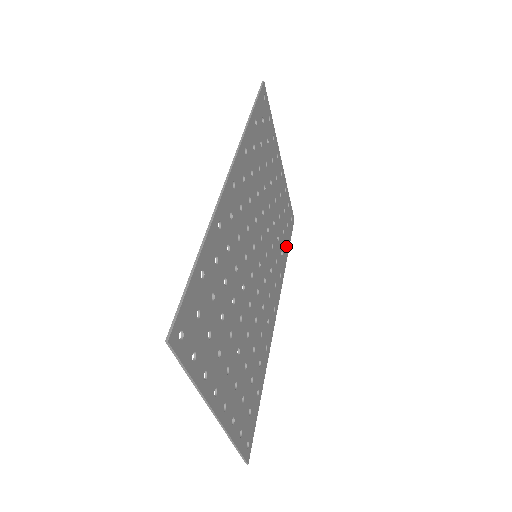
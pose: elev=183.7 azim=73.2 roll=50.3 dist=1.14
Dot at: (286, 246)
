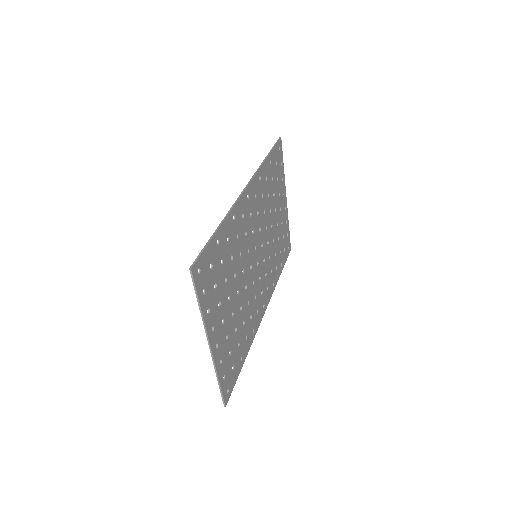
Dot at: (281, 265)
